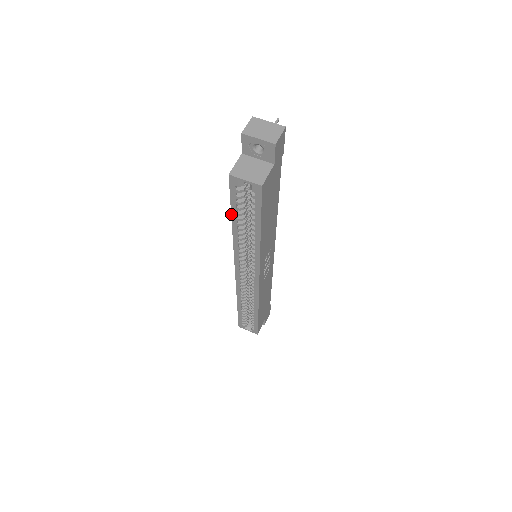
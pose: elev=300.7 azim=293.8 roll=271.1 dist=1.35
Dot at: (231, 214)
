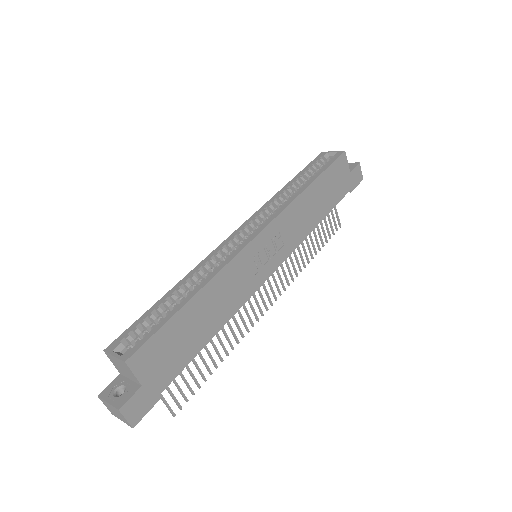
Dot at: (297, 175)
